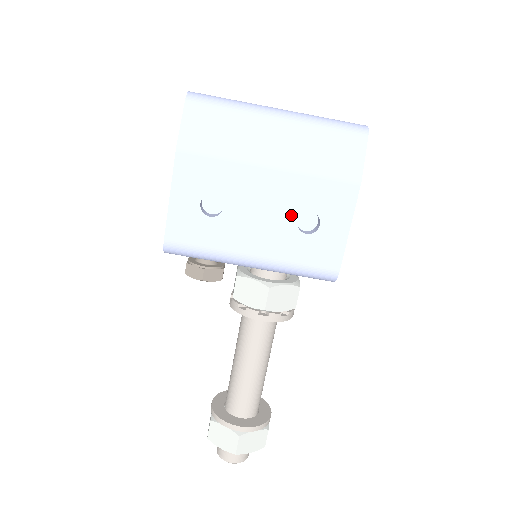
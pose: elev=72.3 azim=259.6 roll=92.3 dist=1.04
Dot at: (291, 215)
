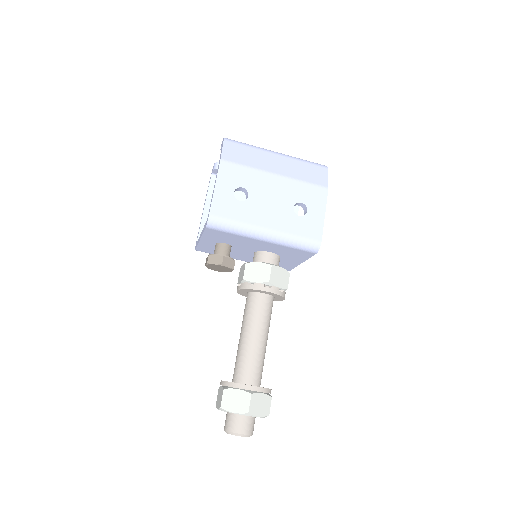
Dot at: (290, 204)
